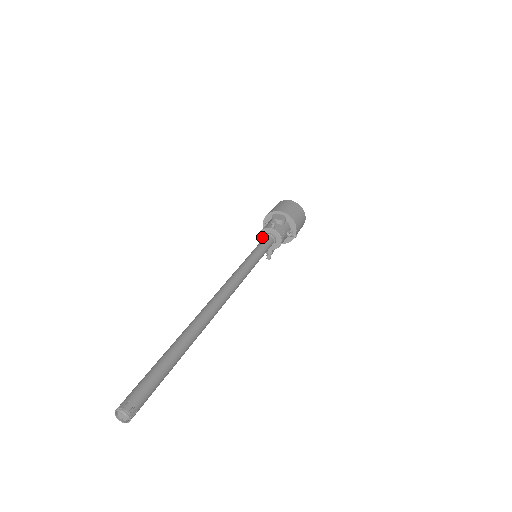
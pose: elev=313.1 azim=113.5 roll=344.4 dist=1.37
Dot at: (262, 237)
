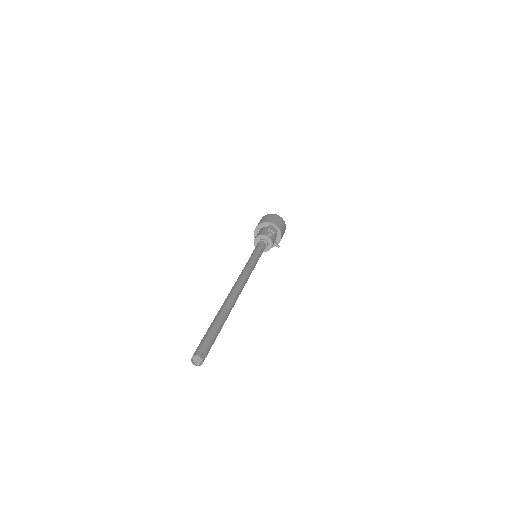
Dot at: (257, 240)
